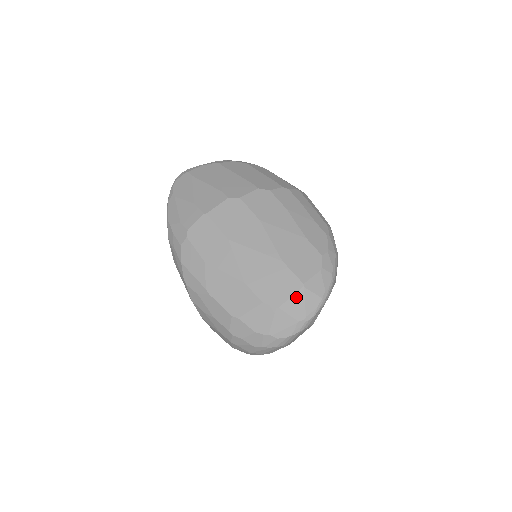
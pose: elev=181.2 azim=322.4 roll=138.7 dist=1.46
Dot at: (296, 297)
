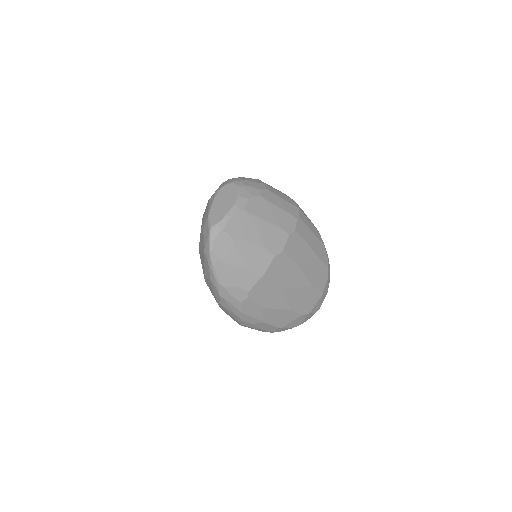
Dot at: (318, 302)
